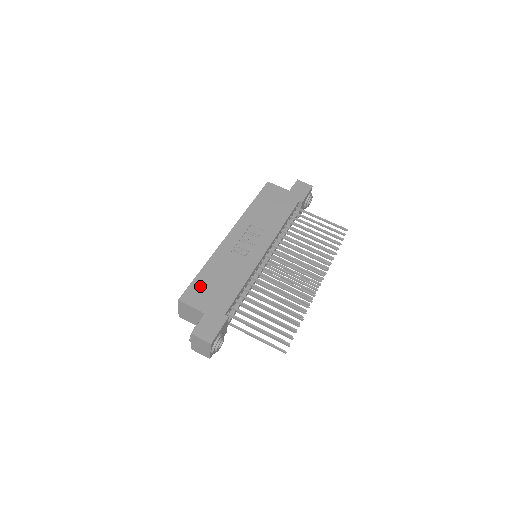
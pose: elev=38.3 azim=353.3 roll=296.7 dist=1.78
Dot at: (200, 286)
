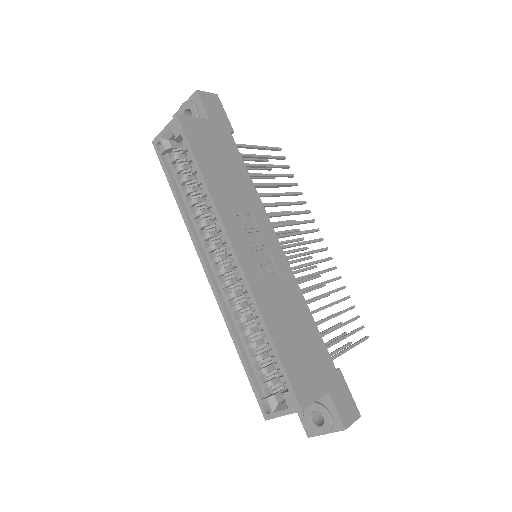
Dot at: (295, 365)
